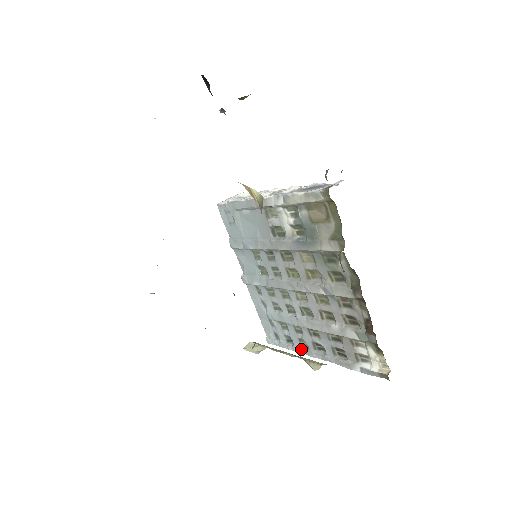
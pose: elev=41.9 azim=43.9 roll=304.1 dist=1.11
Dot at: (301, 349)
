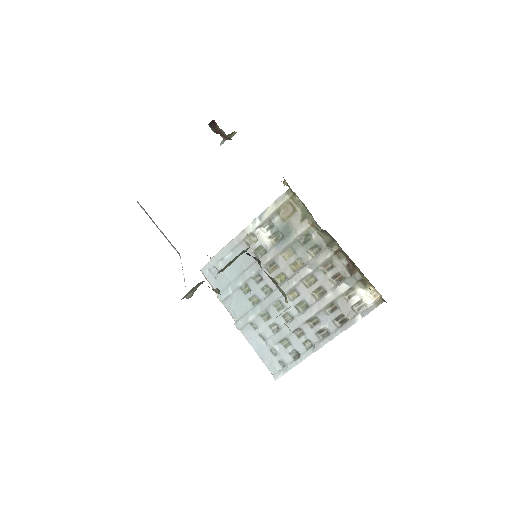
Dot at: (308, 351)
